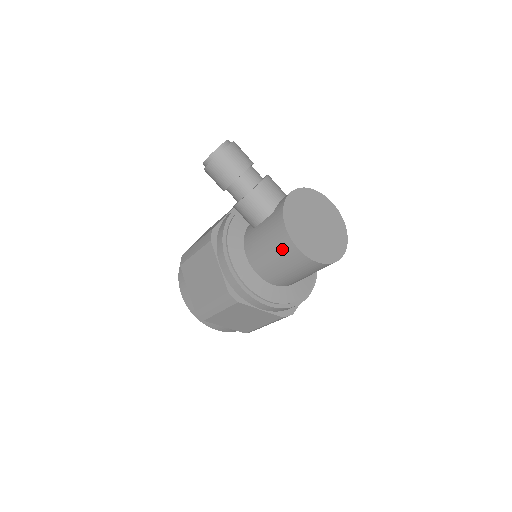
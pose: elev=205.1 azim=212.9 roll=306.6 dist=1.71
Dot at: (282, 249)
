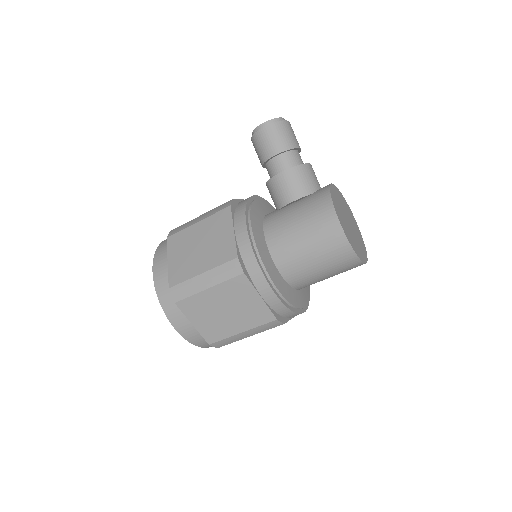
Dot at: (319, 223)
